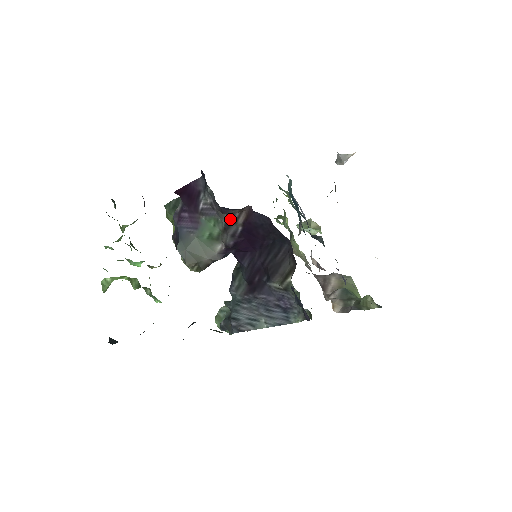
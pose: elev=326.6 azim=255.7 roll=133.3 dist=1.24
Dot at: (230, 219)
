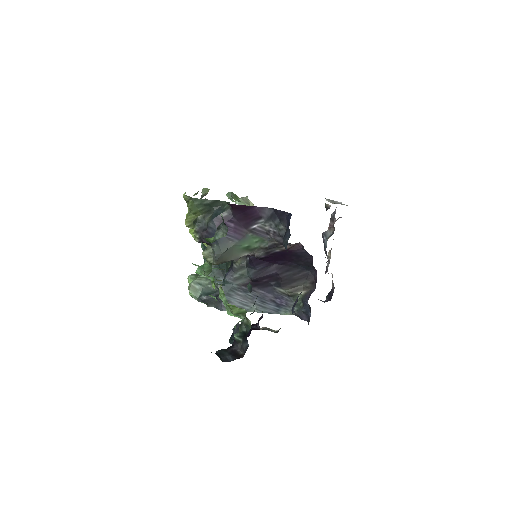
Dot at: (277, 245)
